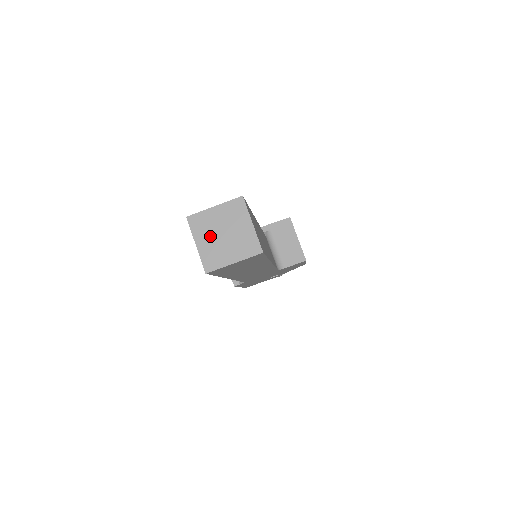
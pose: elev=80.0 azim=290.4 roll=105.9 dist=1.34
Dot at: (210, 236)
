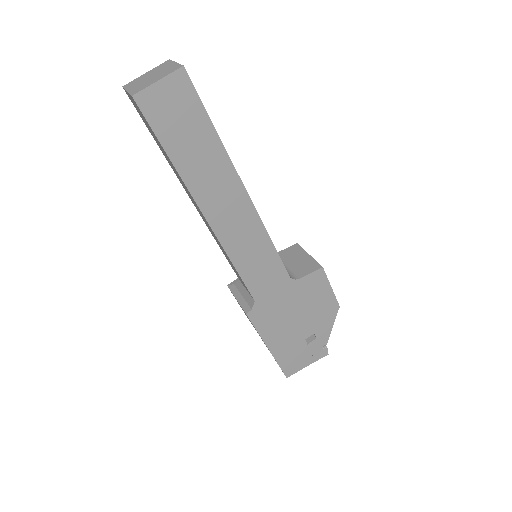
Dot at: (140, 83)
